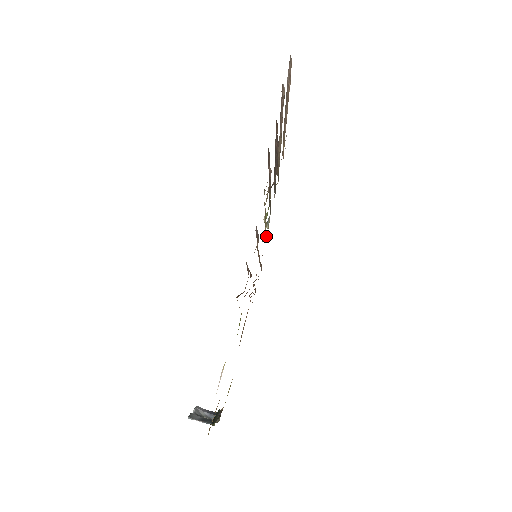
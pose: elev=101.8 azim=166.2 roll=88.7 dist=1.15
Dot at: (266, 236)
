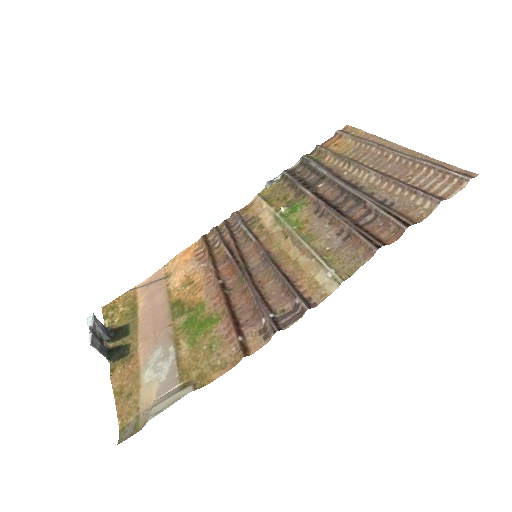
Dot at: (264, 206)
